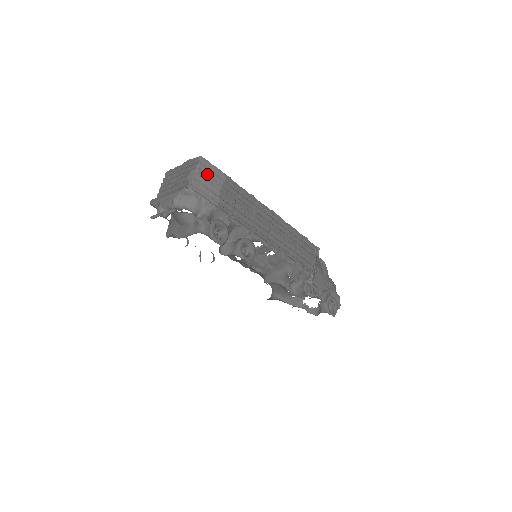
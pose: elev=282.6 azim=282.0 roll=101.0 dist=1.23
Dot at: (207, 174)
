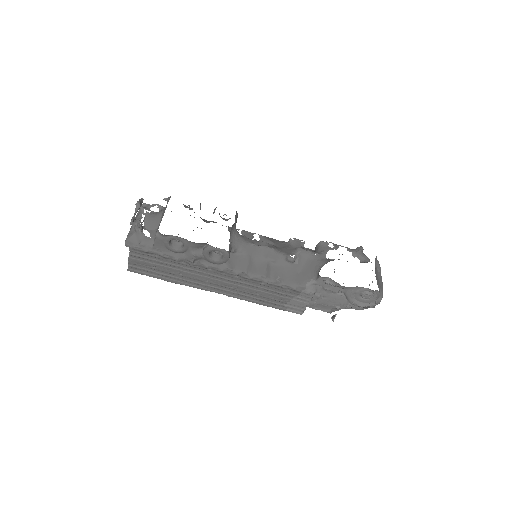
Dot at: occluded
